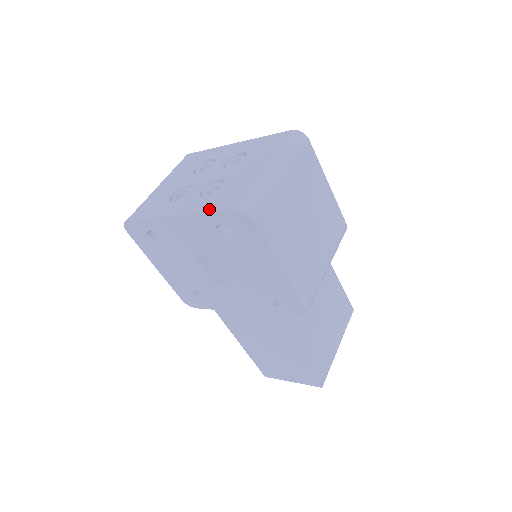
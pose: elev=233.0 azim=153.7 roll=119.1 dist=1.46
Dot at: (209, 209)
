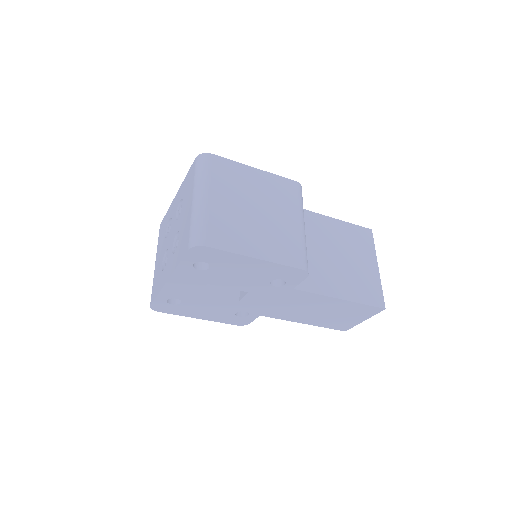
Dot at: (178, 261)
